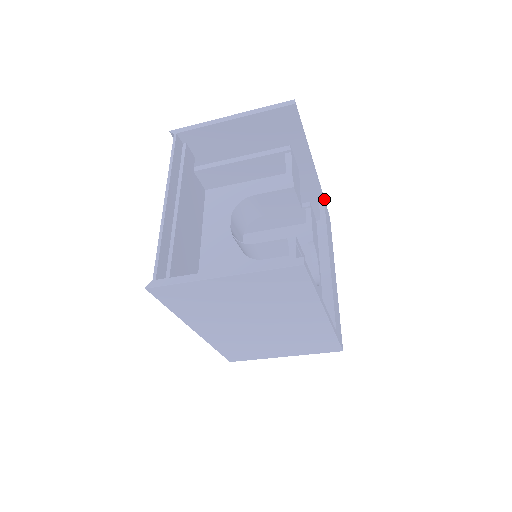
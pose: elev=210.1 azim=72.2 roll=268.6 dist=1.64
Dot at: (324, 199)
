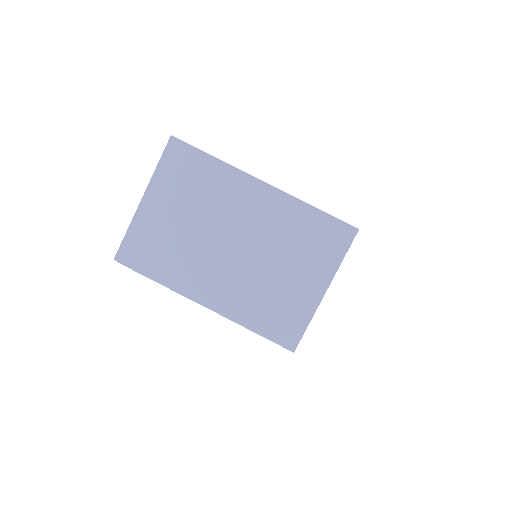
Dot at: occluded
